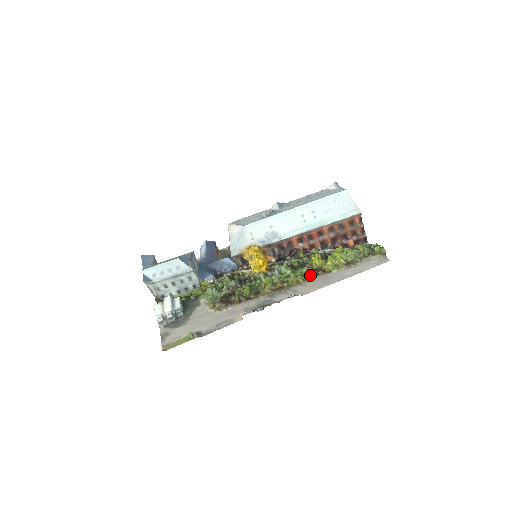
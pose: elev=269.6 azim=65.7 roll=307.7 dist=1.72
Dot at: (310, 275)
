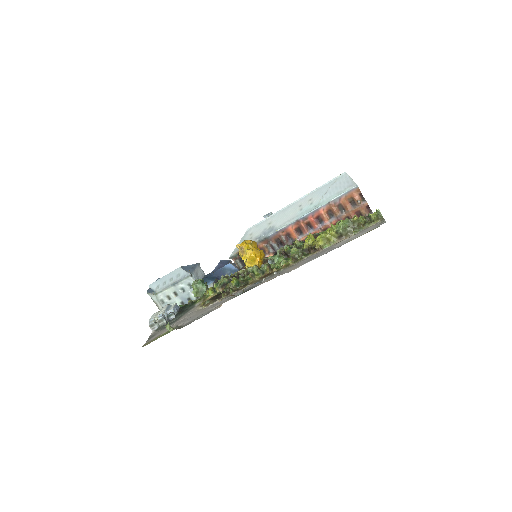
Dot at: (301, 256)
